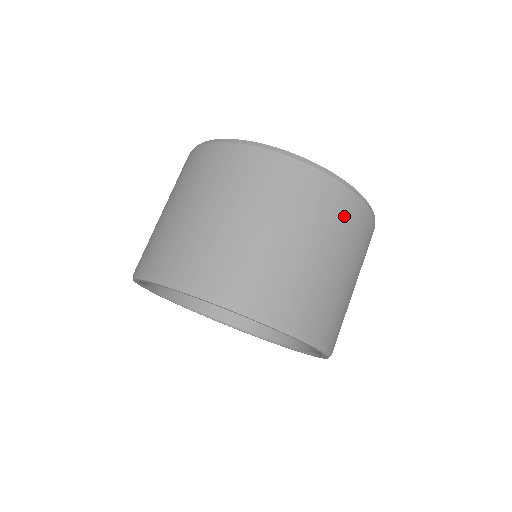
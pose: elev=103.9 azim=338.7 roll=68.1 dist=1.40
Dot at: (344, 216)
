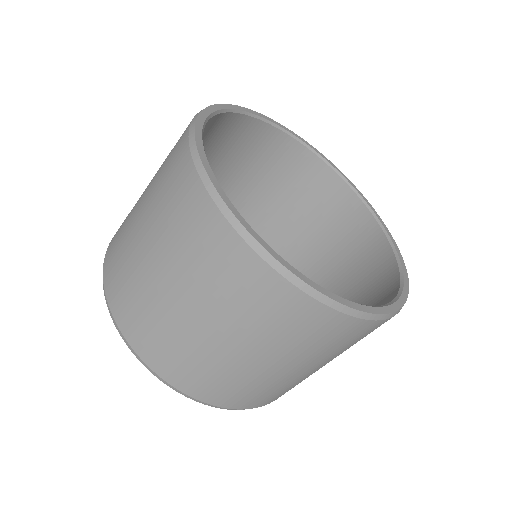
Dot at: occluded
